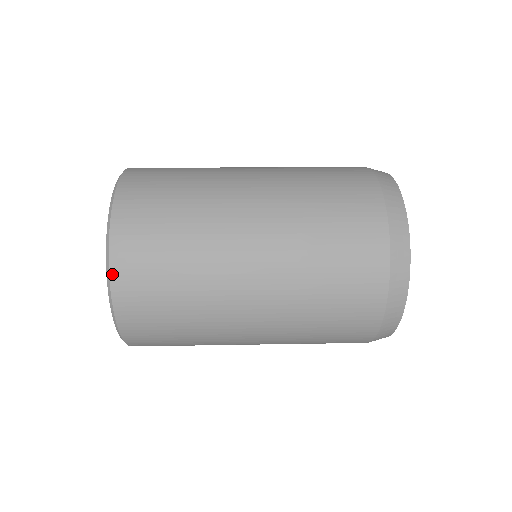
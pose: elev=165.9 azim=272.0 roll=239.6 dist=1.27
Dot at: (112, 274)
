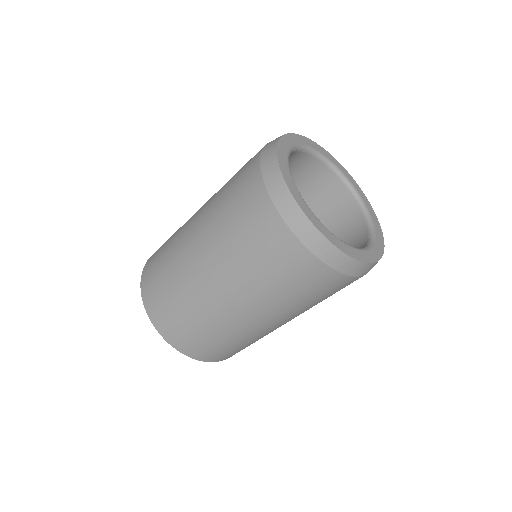
Dot at: (147, 311)
